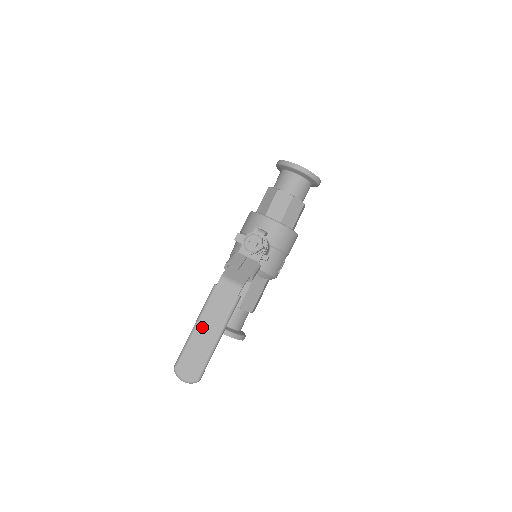
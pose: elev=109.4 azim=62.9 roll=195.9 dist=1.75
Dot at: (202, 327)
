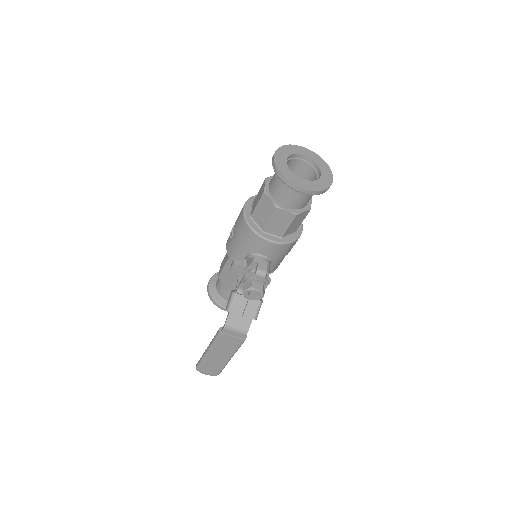
Dot at: (214, 354)
